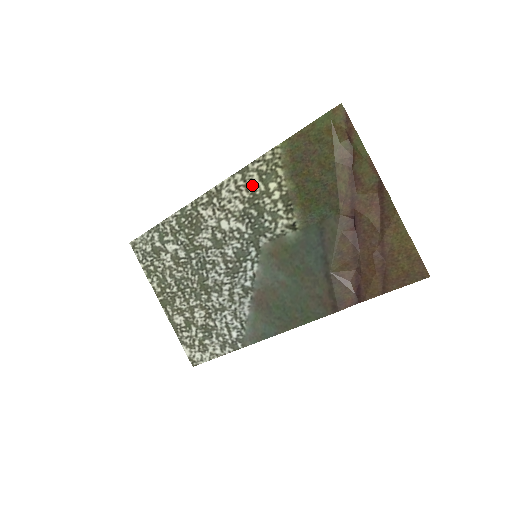
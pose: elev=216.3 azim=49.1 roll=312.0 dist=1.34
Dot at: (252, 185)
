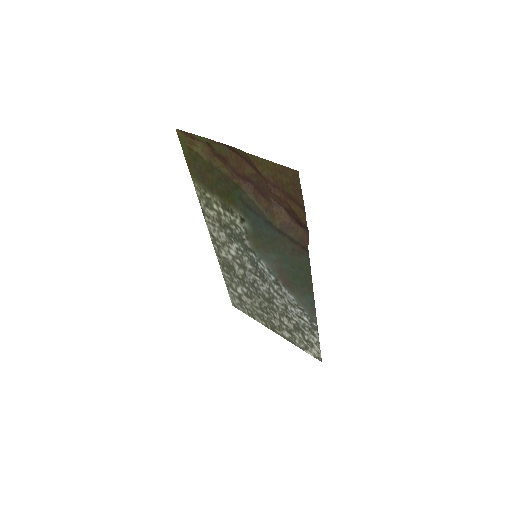
Dot at: (213, 217)
